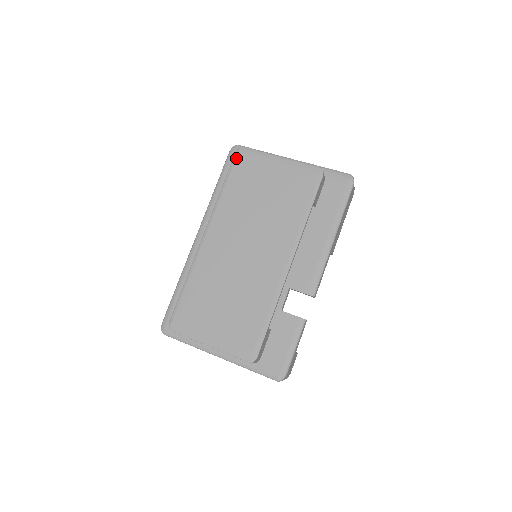
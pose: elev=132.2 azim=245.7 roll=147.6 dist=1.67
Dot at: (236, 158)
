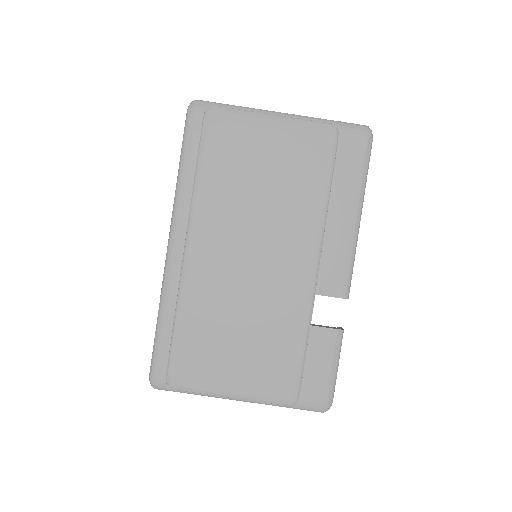
Dot at: (207, 124)
